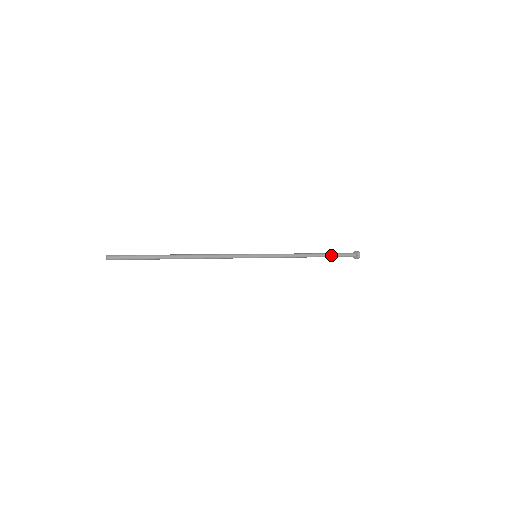
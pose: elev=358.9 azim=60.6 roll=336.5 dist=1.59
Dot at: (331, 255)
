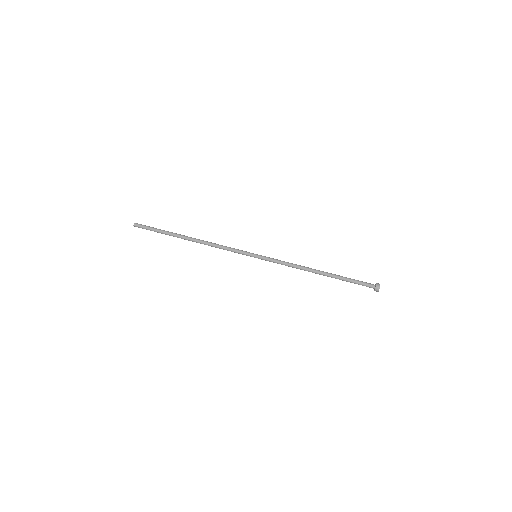
Dot at: (341, 278)
